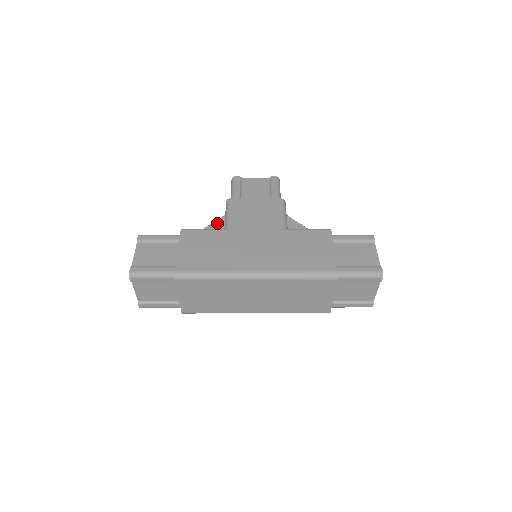
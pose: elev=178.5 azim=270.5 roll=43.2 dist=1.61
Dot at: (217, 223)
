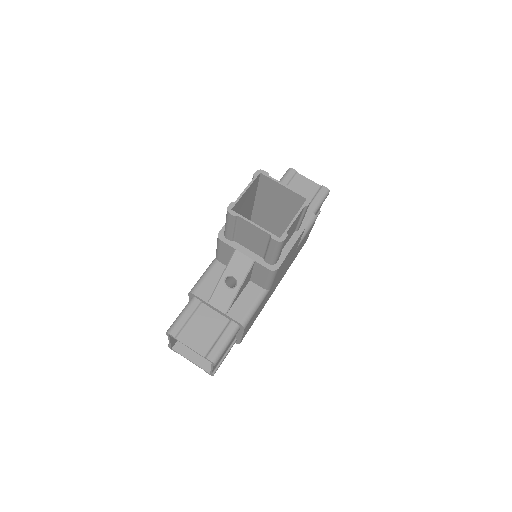
Dot at: occluded
